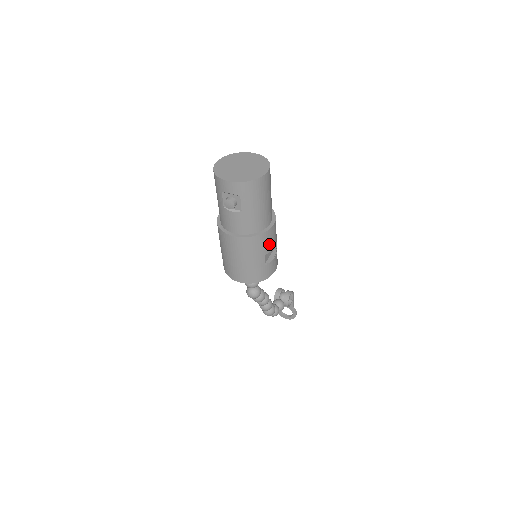
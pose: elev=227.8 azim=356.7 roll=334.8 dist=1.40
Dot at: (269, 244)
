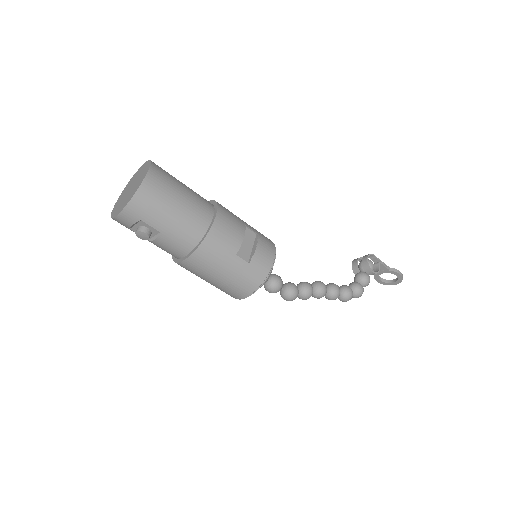
Dot at: (230, 240)
